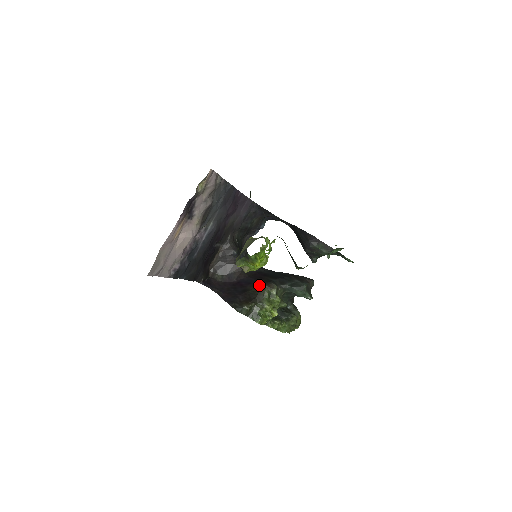
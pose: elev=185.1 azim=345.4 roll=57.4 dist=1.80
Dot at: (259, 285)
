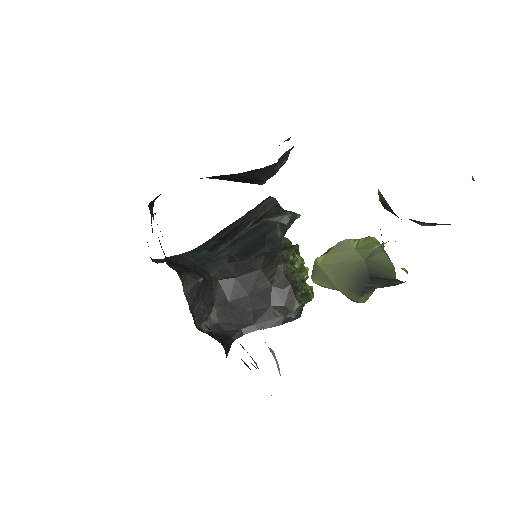
Dot at: (276, 272)
